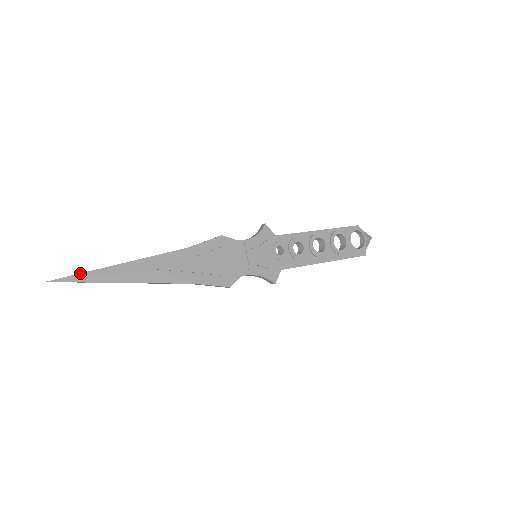
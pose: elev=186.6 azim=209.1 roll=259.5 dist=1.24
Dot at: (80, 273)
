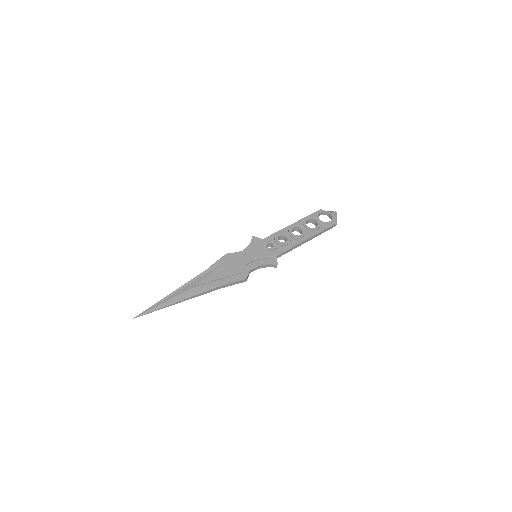
Dot at: (149, 307)
